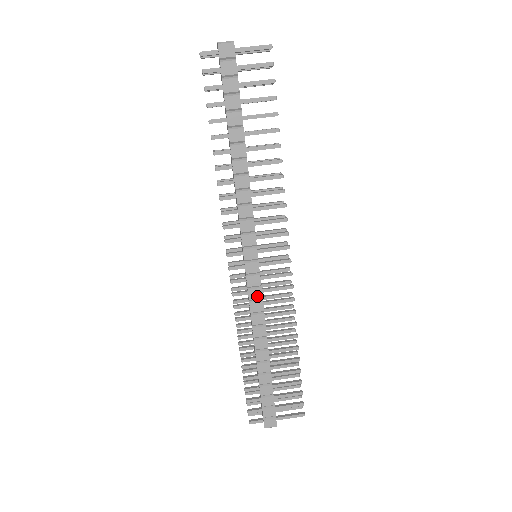
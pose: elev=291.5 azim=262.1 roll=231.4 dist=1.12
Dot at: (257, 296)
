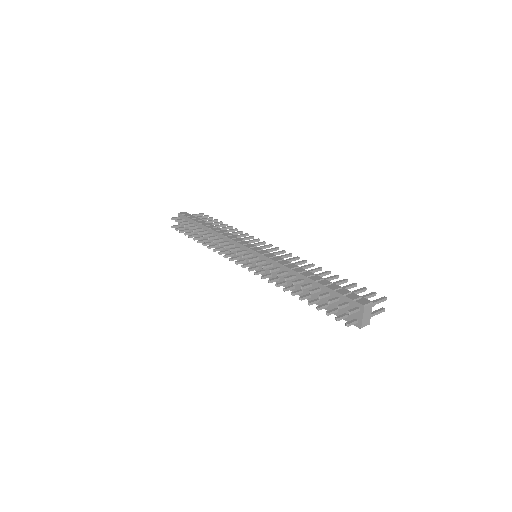
Dot at: (272, 256)
